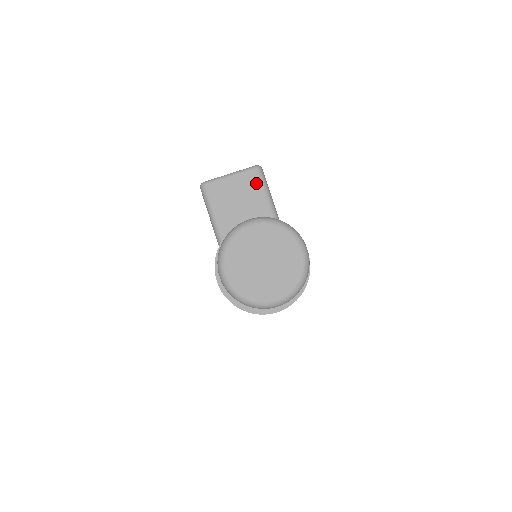
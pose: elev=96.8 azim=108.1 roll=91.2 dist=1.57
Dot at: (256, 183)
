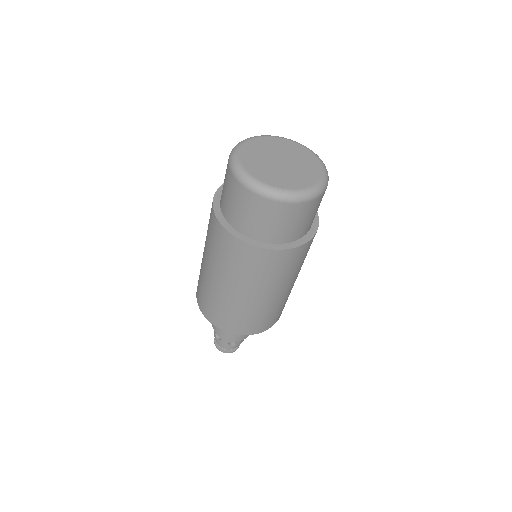
Dot at: occluded
